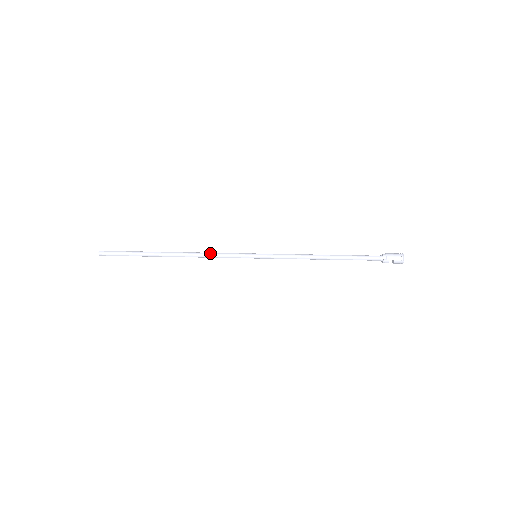
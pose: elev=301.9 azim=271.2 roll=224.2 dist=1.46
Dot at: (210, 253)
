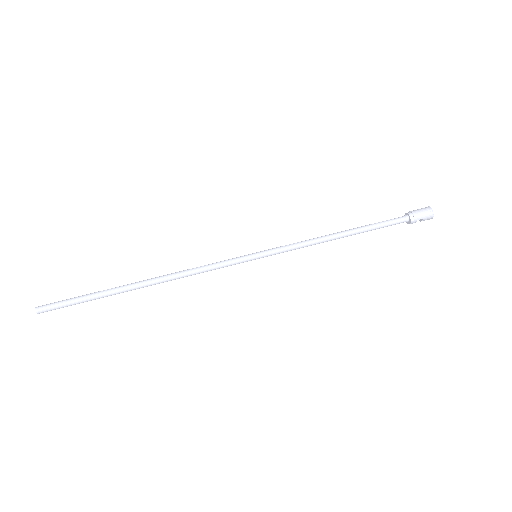
Dot at: (195, 269)
